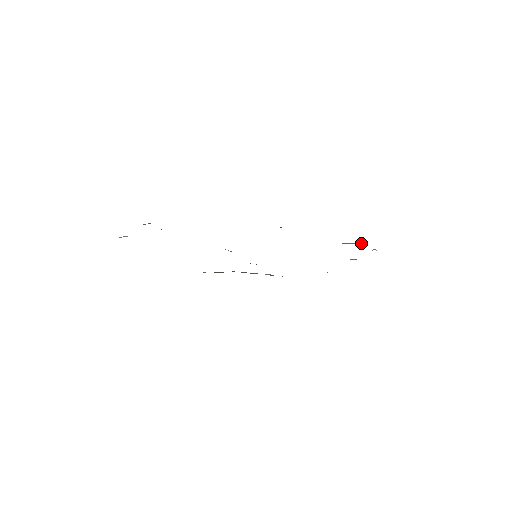
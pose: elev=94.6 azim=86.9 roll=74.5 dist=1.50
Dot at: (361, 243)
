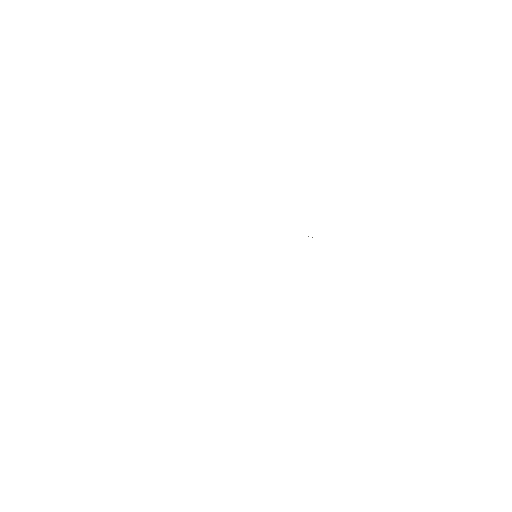
Dot at: occluded
